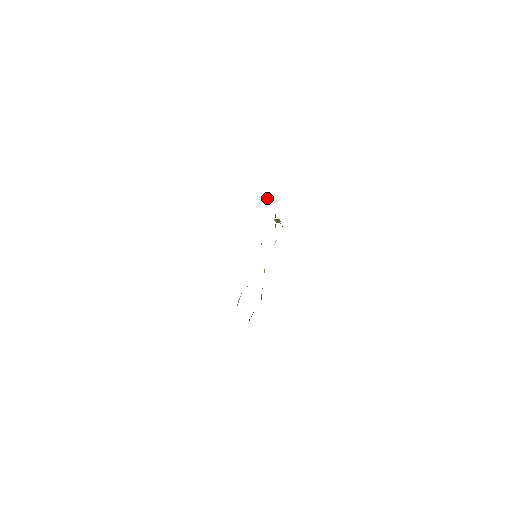
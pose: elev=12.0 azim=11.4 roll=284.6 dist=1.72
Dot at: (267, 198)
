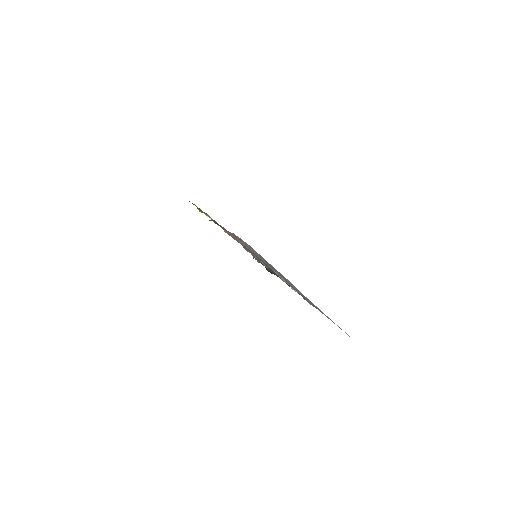
Dot at: occluded
